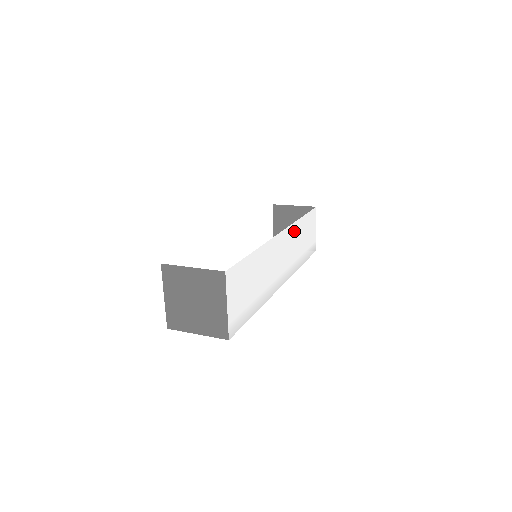
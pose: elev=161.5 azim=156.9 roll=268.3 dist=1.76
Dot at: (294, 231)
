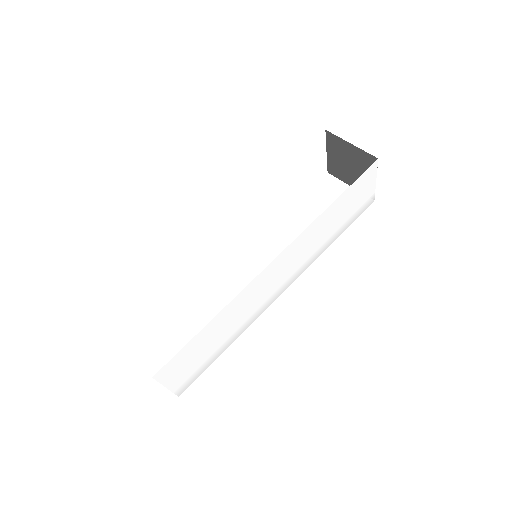
Dot at: (311, 231)
